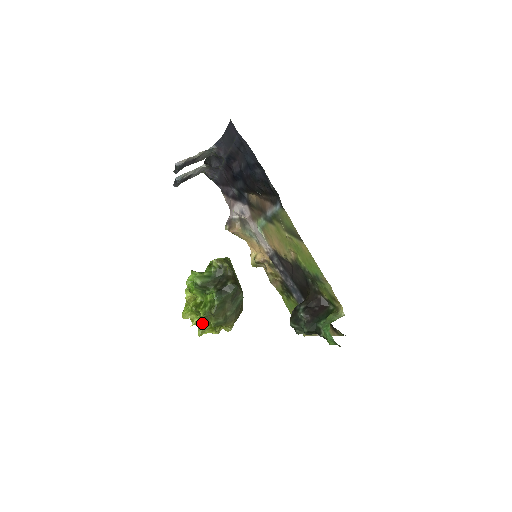
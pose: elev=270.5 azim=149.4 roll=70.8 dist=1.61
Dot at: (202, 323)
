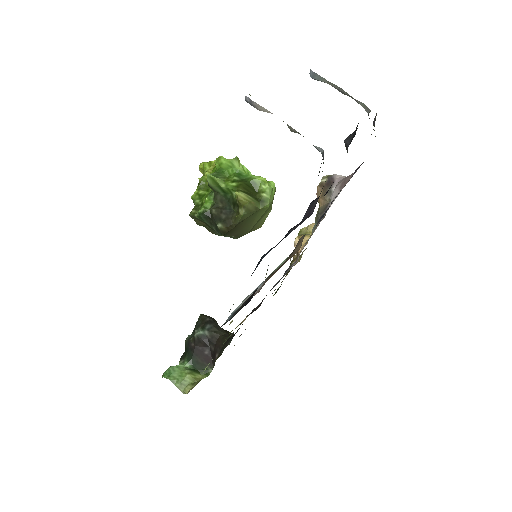
Dot at: occluded
